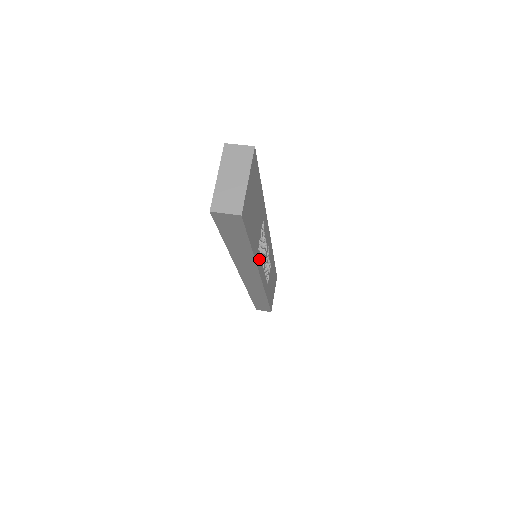
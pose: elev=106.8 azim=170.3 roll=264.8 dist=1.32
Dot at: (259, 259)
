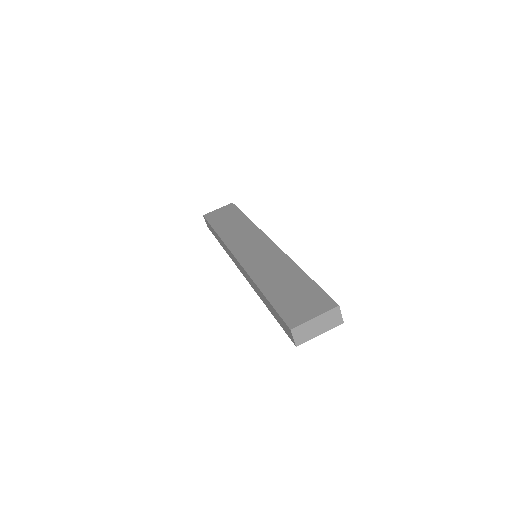
Dot at: occluded
